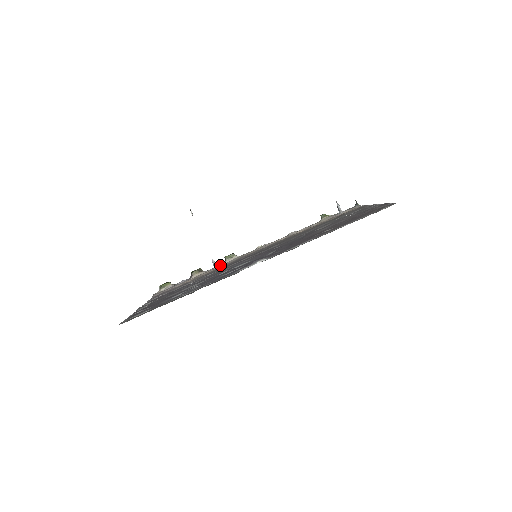
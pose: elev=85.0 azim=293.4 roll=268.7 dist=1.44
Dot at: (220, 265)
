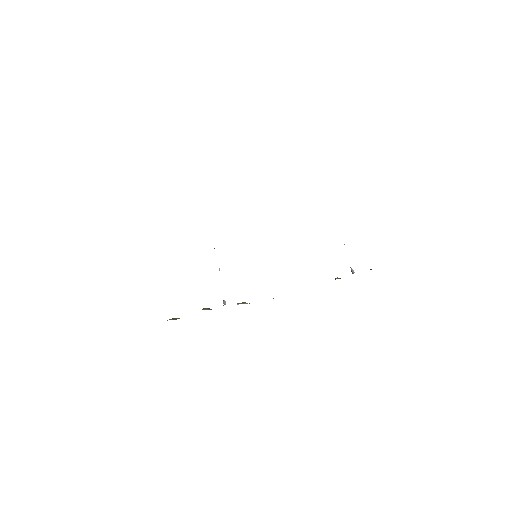
Dot at: occluded
